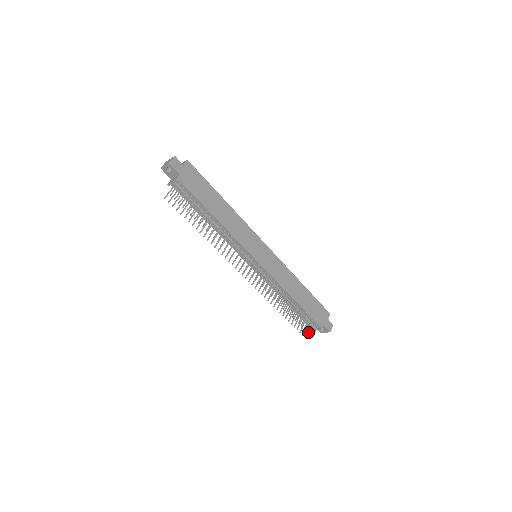
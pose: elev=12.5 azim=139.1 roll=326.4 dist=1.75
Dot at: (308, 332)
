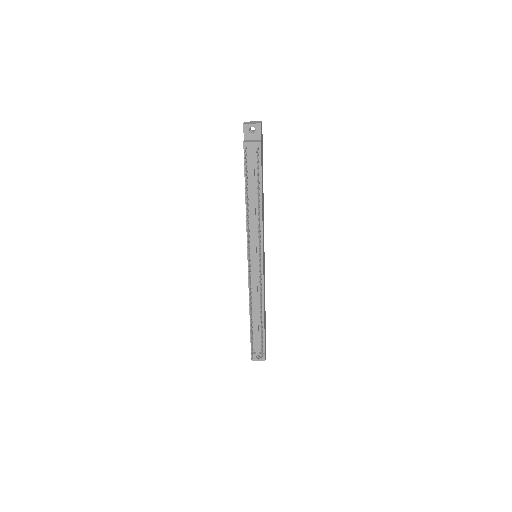
Dot at: occluded
